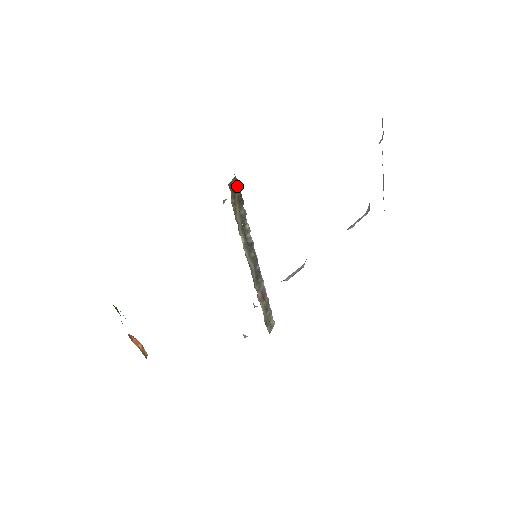
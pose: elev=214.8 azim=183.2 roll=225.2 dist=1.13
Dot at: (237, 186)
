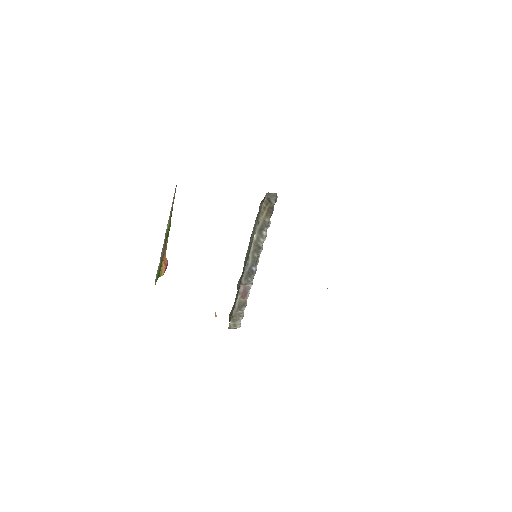
Dot at: (273, 199)
